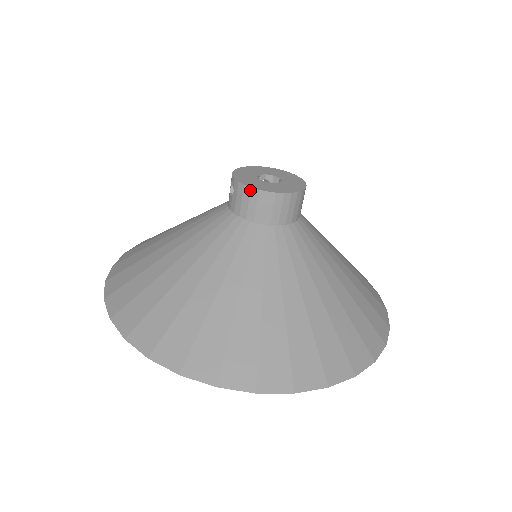
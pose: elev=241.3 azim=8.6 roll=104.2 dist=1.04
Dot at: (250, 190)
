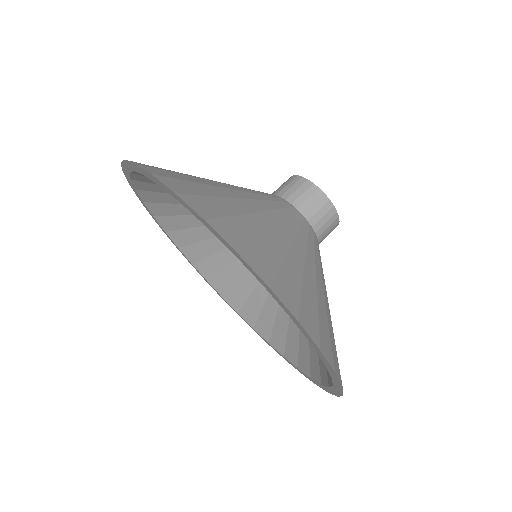
Dot at: (296, 177)
